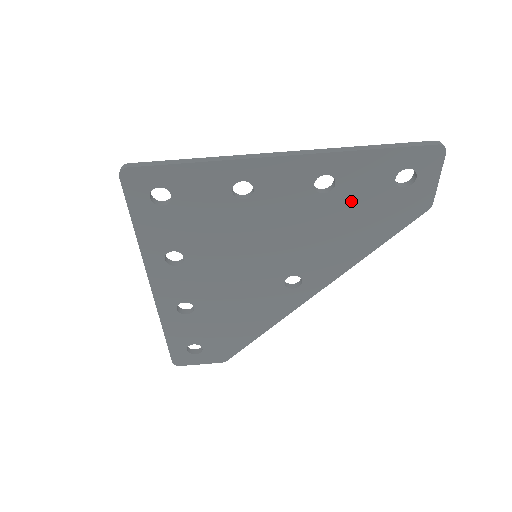
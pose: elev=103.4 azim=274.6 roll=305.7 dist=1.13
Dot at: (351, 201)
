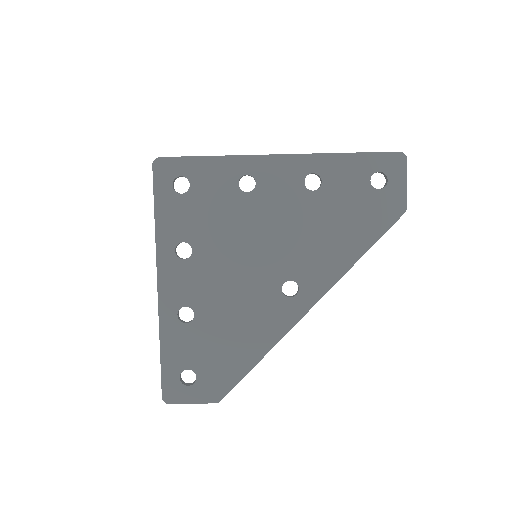
Dot at: (336, 200)
